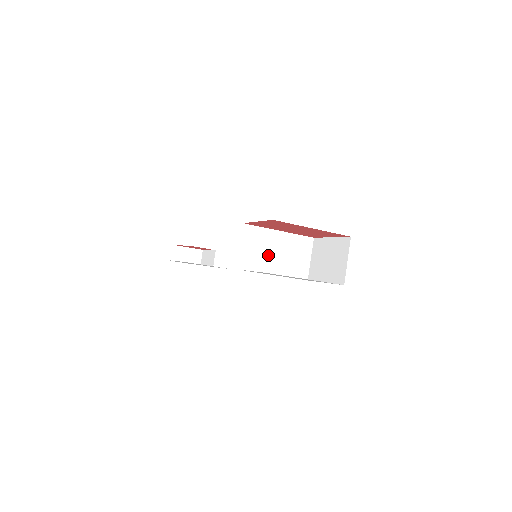
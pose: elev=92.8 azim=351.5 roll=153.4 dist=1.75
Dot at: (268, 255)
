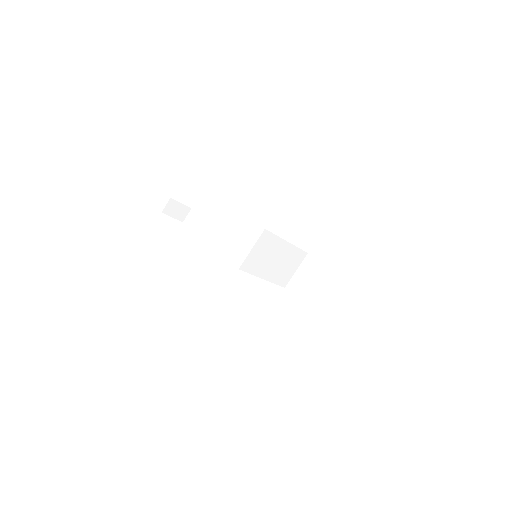
Dot at: (268, 261)
